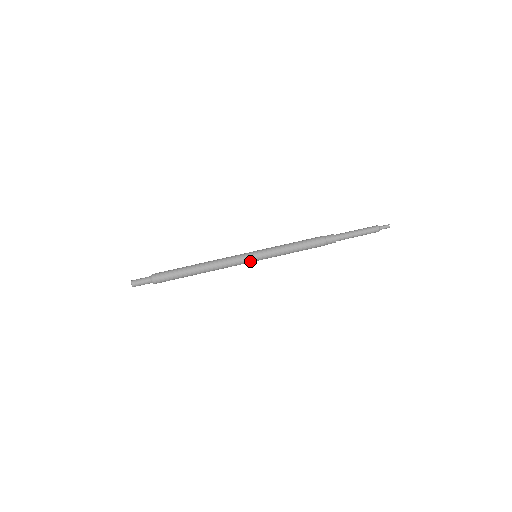
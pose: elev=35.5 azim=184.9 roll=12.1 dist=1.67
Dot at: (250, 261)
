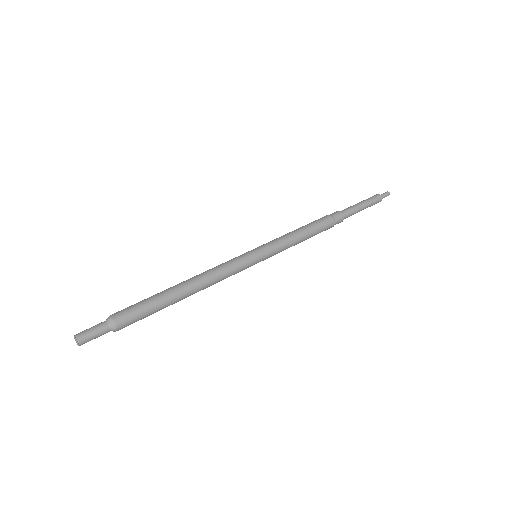
Dot at: (249, 266)
